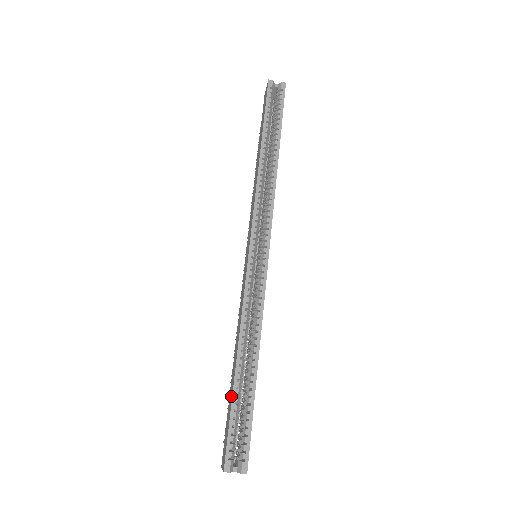
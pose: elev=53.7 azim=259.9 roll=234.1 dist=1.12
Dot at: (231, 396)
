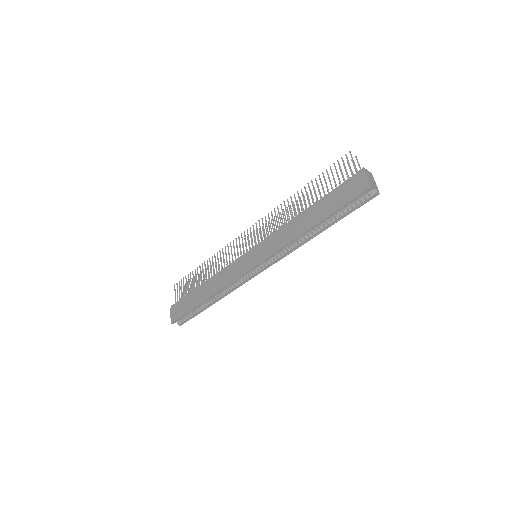
Dot at: (193, 305)
